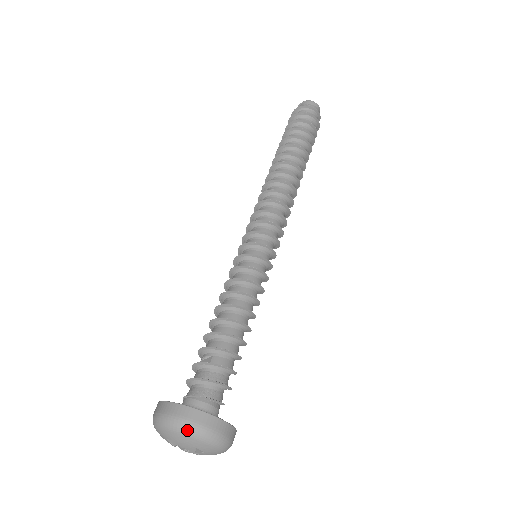
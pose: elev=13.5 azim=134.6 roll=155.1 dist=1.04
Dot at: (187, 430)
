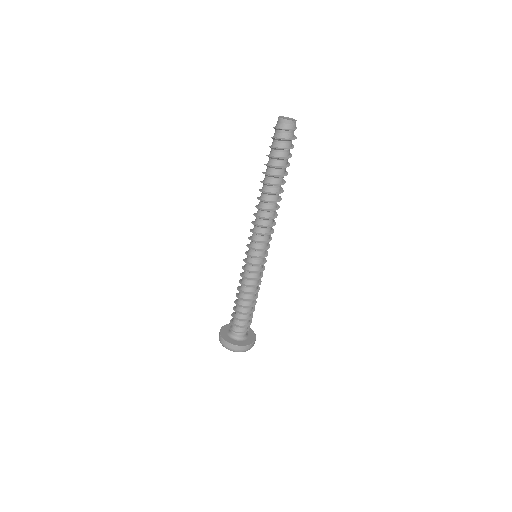
Dot at: (223, 346)
